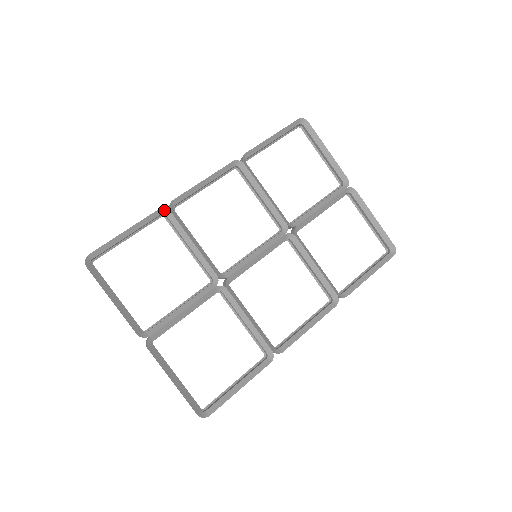
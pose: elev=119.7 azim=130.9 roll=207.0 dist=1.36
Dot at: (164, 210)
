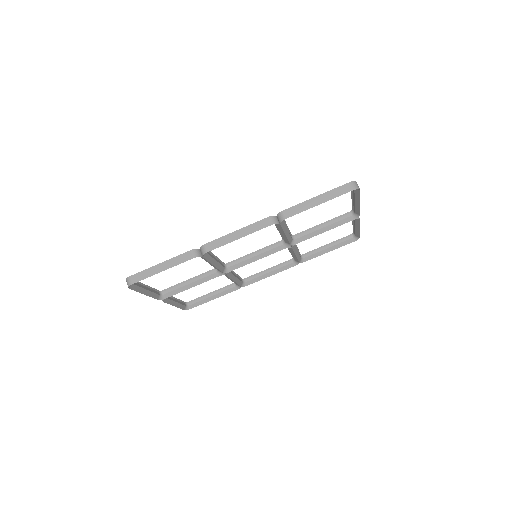
Dot at: (198, 256)
